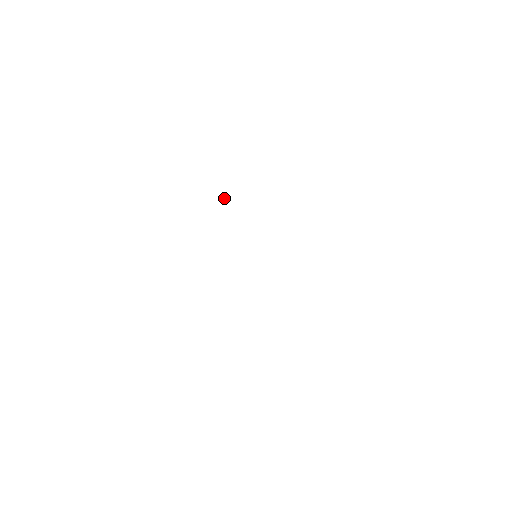
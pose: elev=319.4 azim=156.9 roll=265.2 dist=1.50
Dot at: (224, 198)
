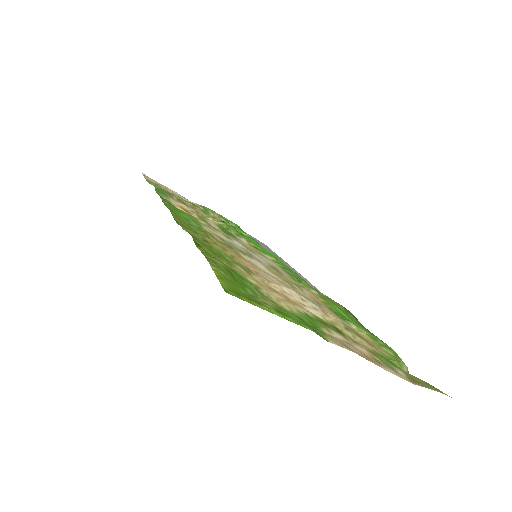
Dot at: (210, 214)
